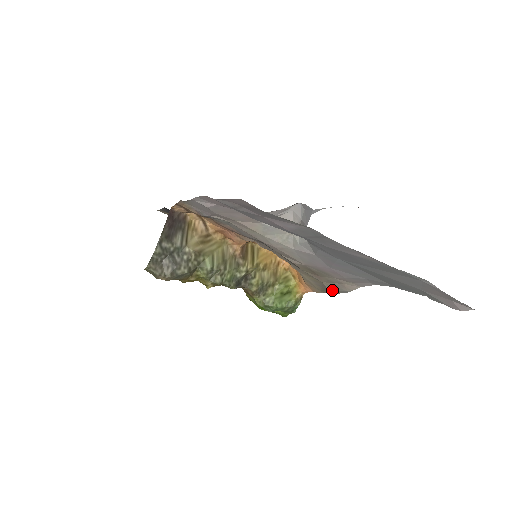
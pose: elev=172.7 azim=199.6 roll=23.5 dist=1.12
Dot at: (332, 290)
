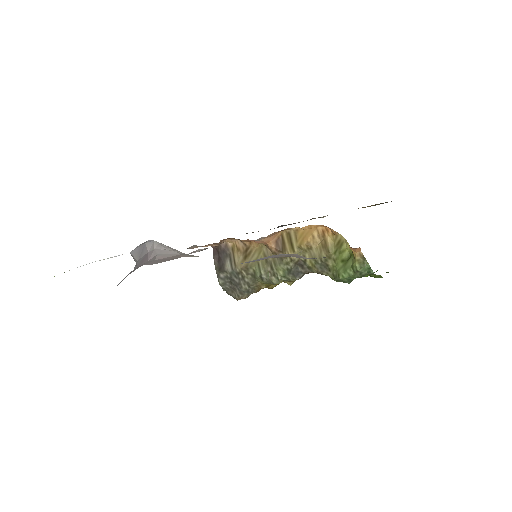
Dot at: occluded
